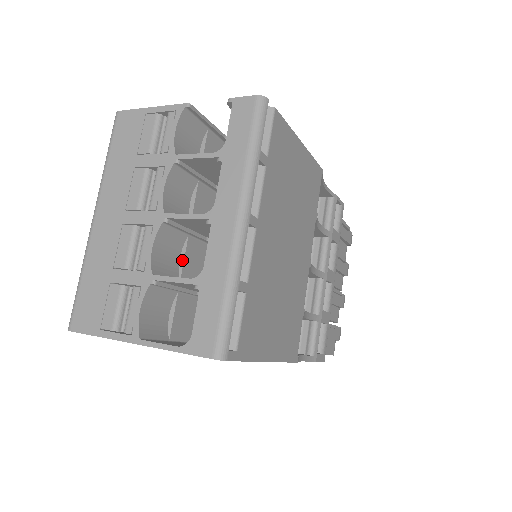
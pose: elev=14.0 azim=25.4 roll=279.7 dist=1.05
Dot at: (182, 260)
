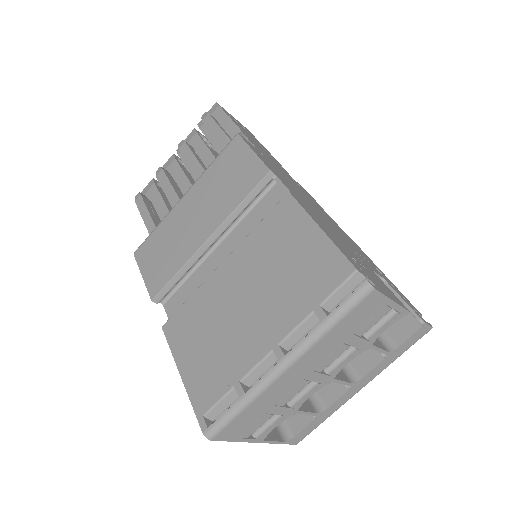
Dot at: occluded
